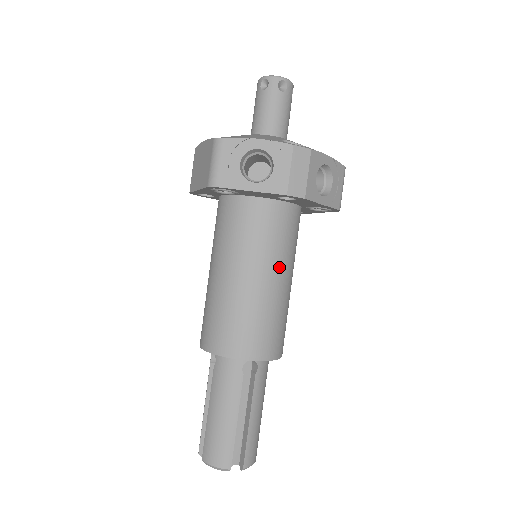
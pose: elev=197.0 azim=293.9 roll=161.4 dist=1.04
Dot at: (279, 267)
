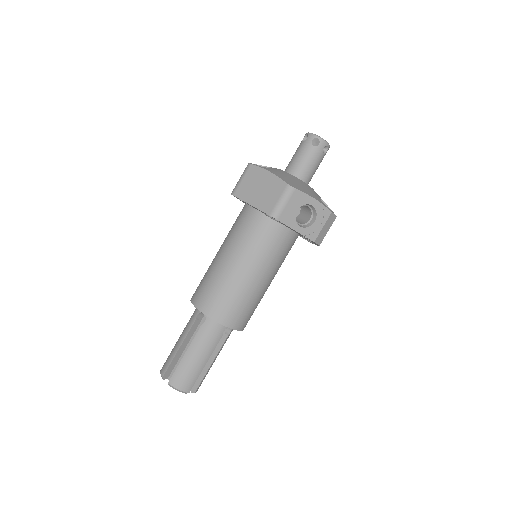
Dot at: (275, 274)
